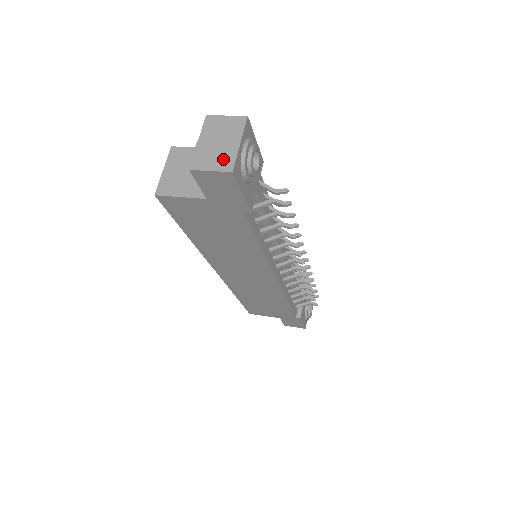
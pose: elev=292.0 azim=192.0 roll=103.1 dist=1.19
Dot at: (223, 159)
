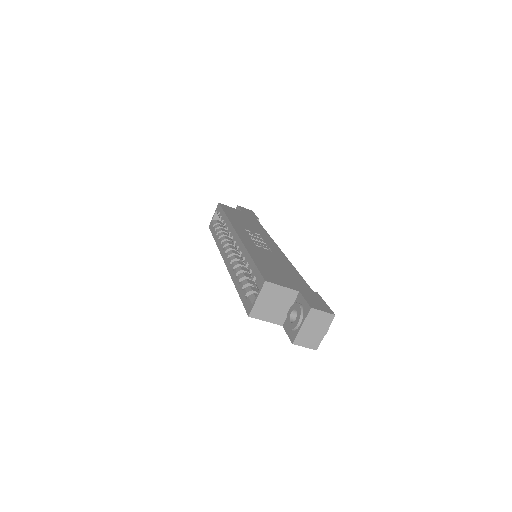
Dot at: (314, 341)
